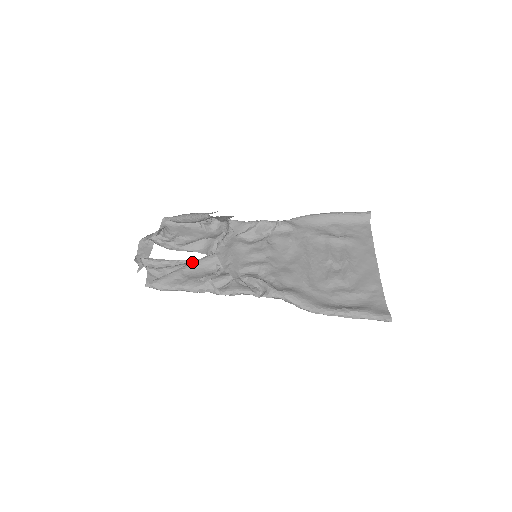
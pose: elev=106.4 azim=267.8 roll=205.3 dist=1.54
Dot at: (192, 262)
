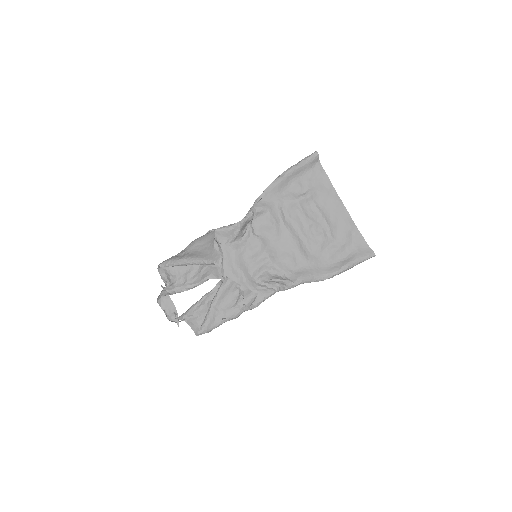
Dot at: (216, 296)
